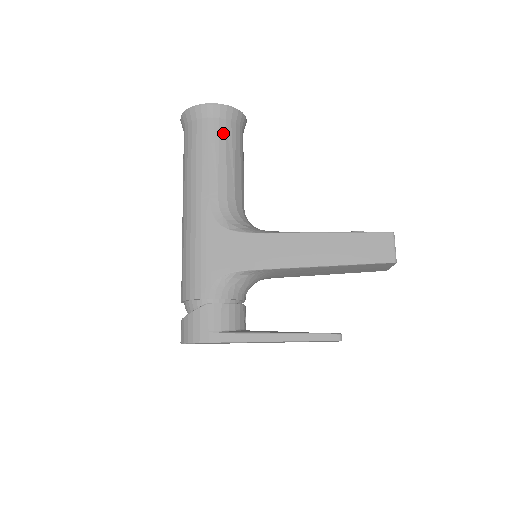
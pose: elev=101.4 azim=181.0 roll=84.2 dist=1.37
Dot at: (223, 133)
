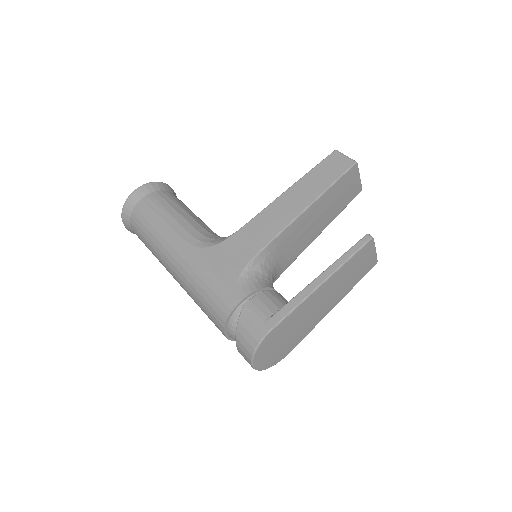
Dot at: (160, 199)
